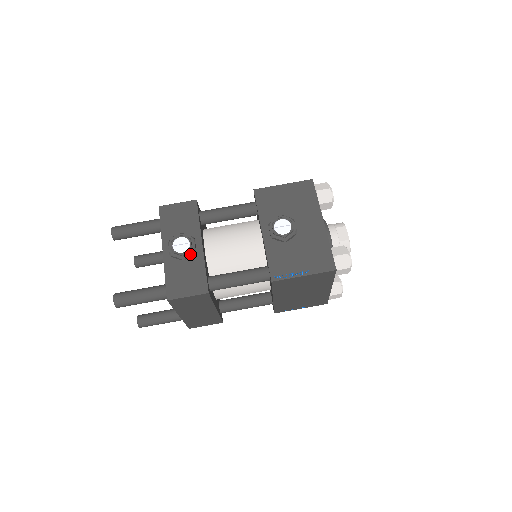
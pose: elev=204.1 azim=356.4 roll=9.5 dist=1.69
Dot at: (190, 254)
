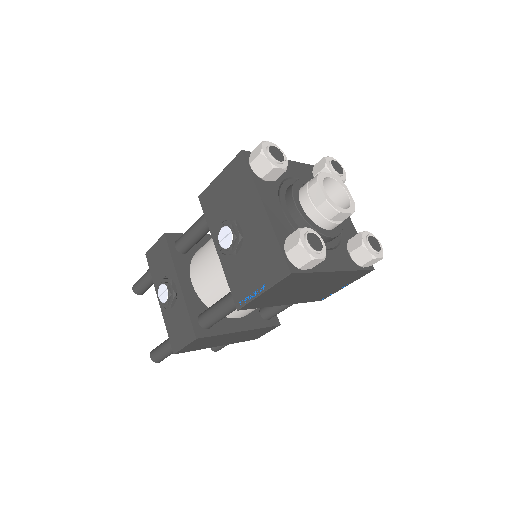
Dot at: (172, 300)
